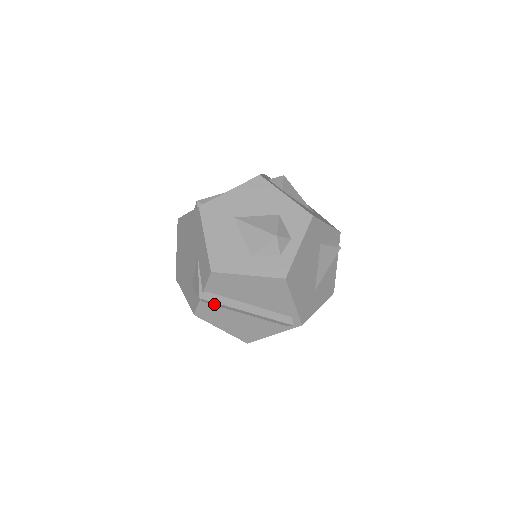
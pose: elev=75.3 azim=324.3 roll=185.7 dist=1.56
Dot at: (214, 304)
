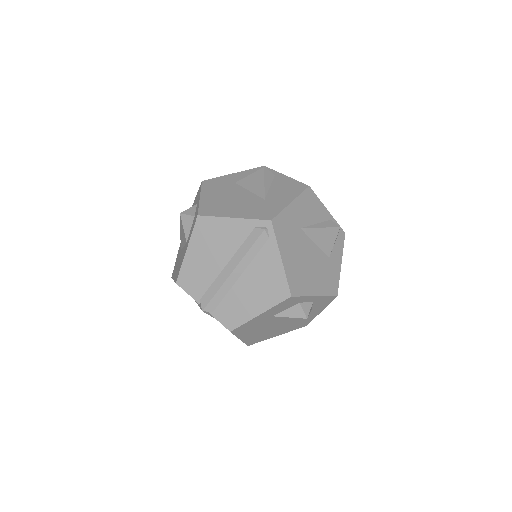
Dot at: (217, 302)
